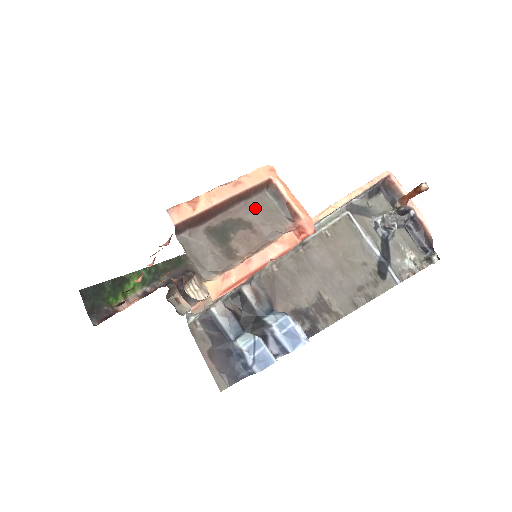
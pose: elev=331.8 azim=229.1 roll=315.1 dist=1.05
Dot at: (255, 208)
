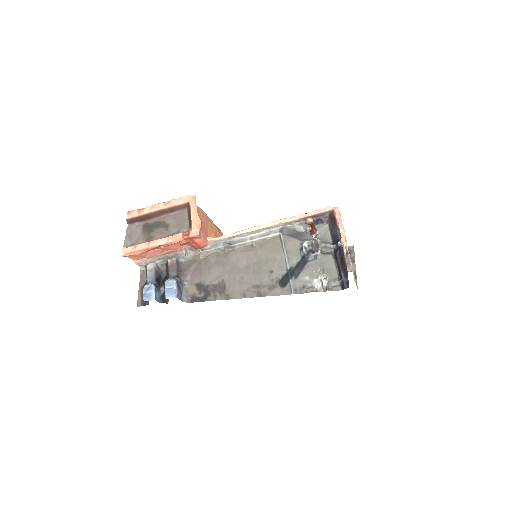
Dot at: (175, 218)
